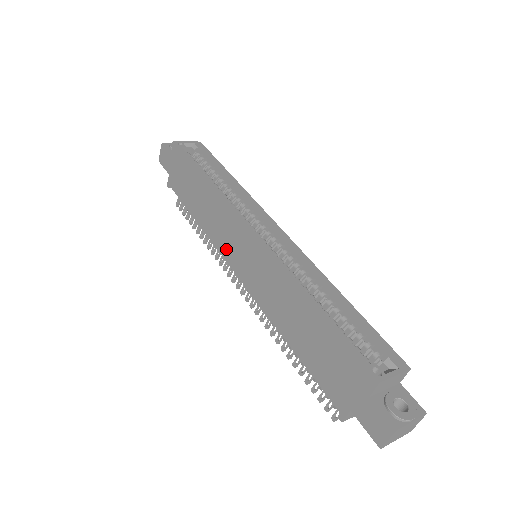
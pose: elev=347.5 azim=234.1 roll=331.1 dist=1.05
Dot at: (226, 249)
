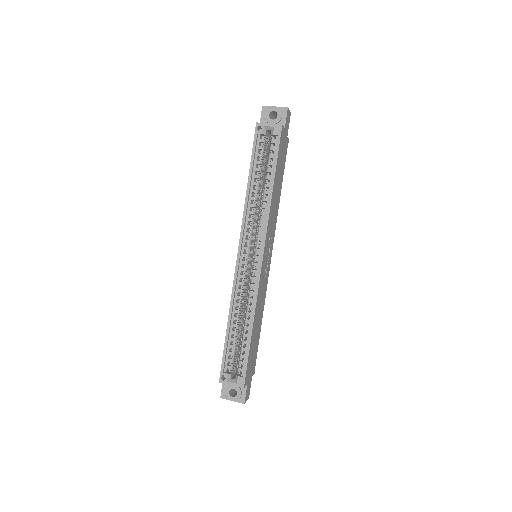
Dot at: occluded
